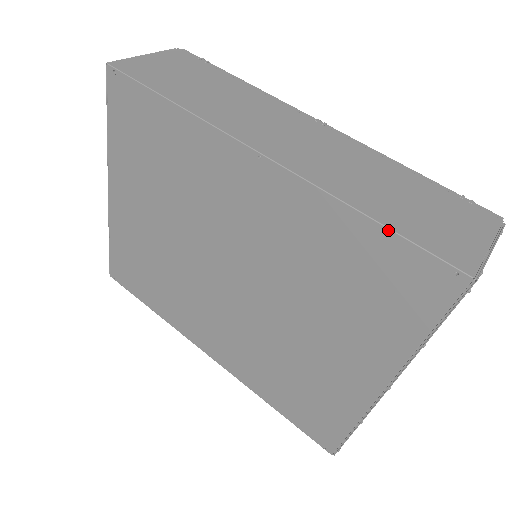
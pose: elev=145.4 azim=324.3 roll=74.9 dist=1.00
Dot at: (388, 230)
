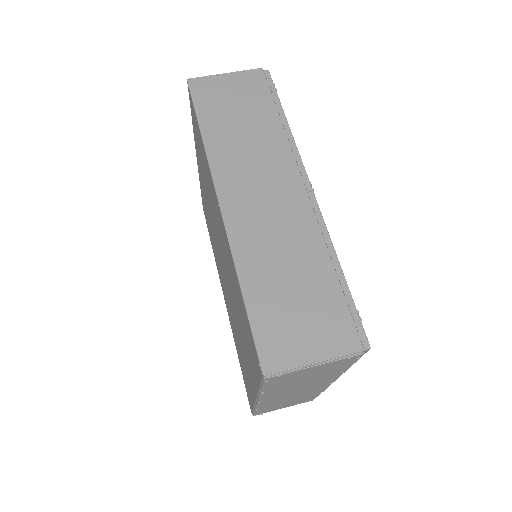
Dot at: (245, 308)
